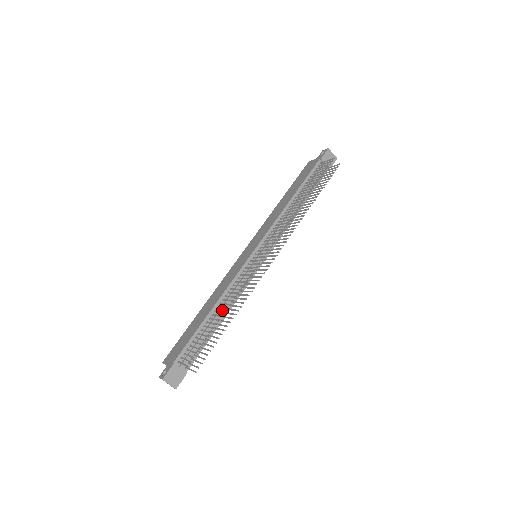
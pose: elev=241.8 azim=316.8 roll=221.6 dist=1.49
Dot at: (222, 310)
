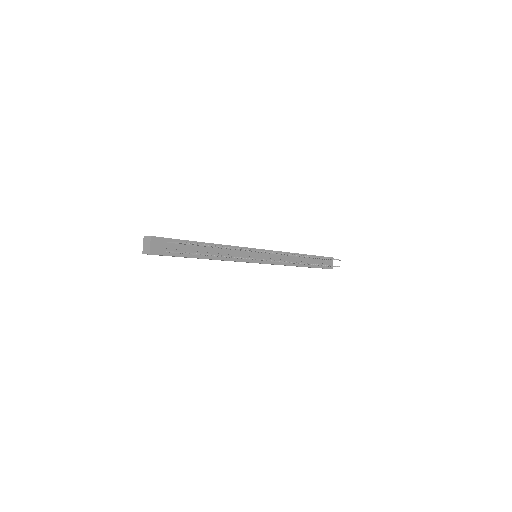
Dot at: (218, 252)
